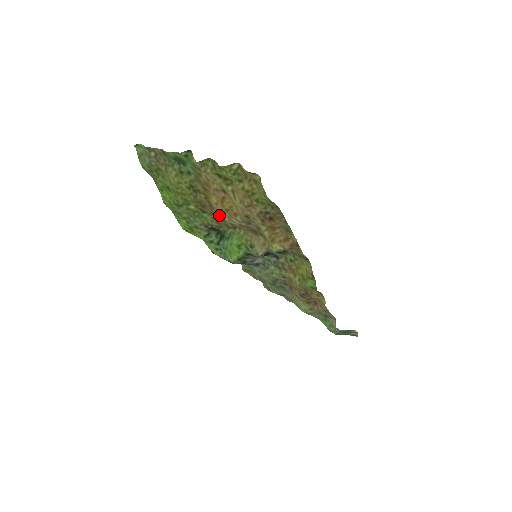
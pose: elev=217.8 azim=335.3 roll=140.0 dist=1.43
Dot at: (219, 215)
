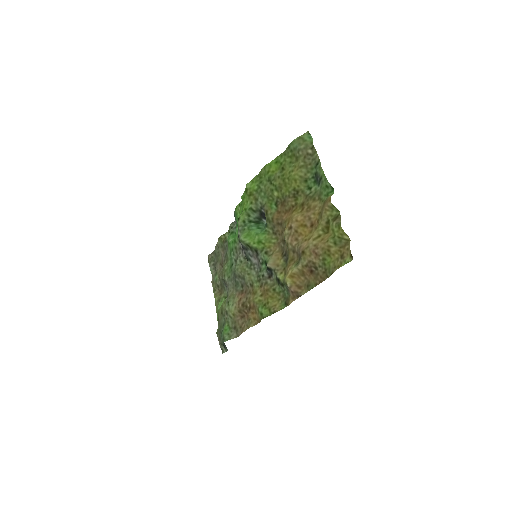
Dot at: (281, 219)
